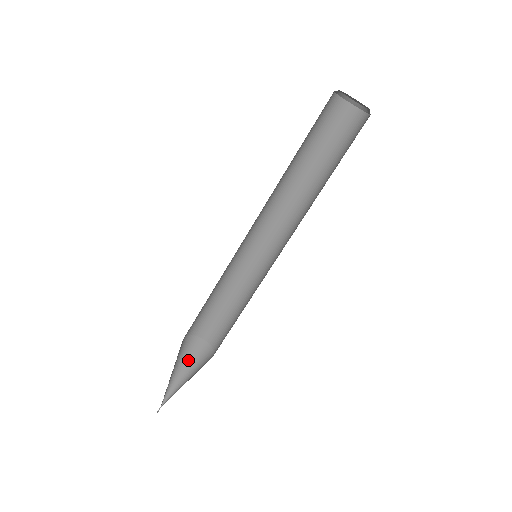
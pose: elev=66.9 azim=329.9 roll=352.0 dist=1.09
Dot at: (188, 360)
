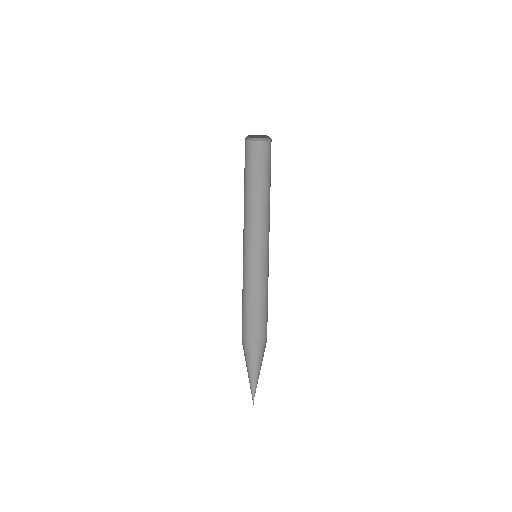
Dot at: (258, 358)
